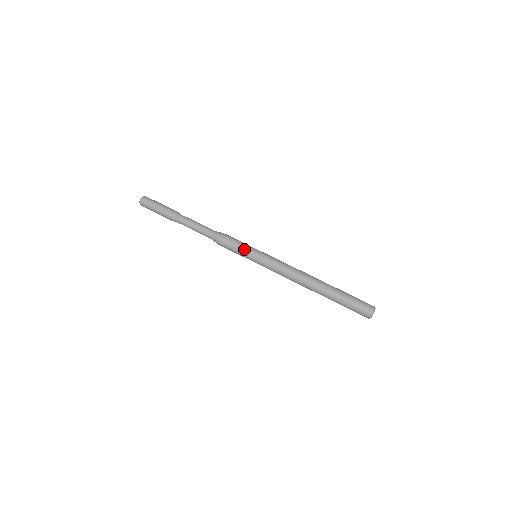
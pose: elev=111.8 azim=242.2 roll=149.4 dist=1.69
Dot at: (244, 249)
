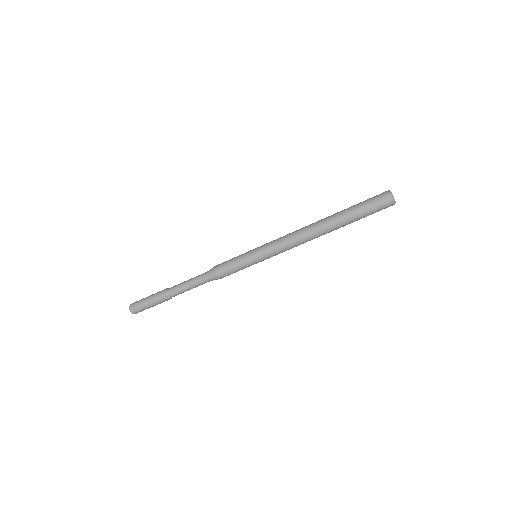
Dot at: (242, 264)
